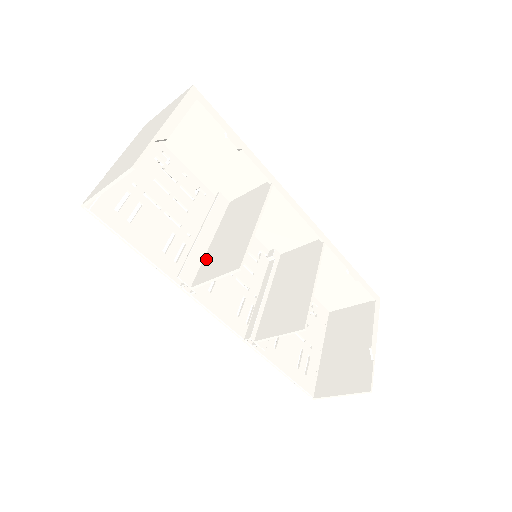
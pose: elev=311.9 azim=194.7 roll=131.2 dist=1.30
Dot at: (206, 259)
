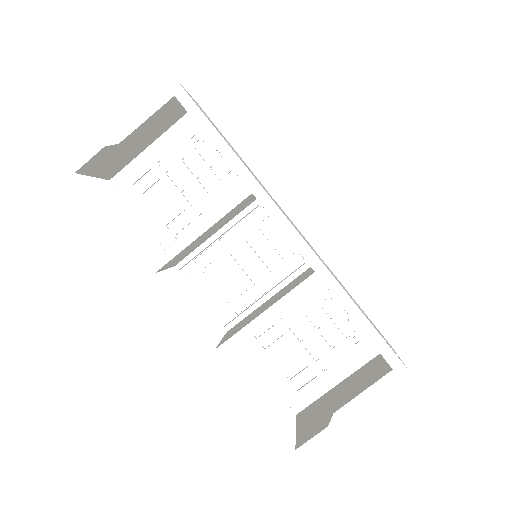
Dot at: occluded
